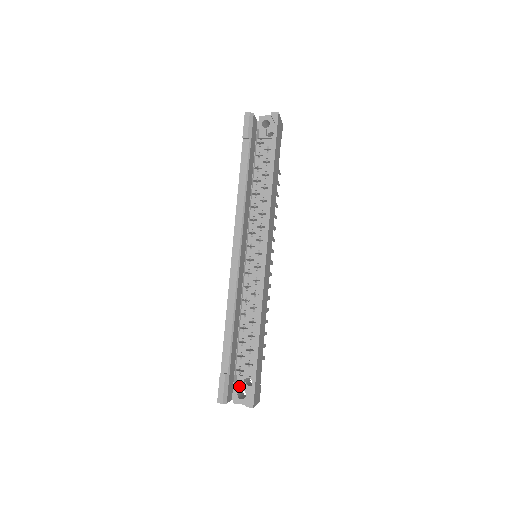
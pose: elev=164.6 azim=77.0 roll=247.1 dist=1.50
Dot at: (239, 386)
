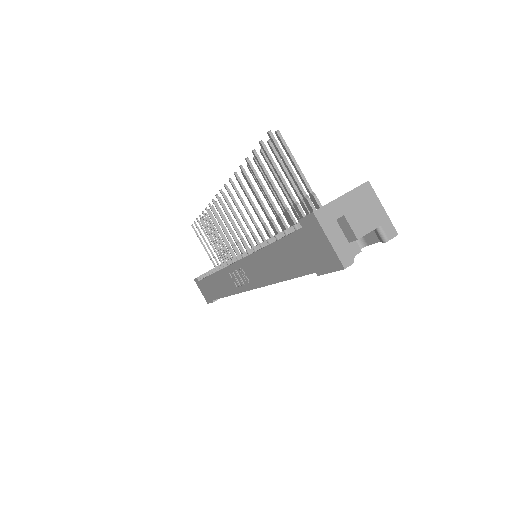
Dot at: occluded
